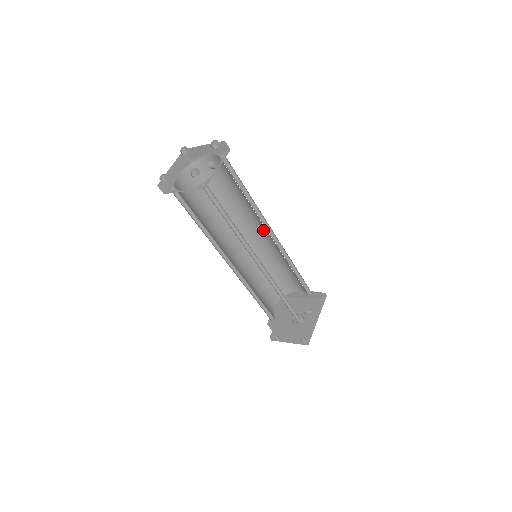
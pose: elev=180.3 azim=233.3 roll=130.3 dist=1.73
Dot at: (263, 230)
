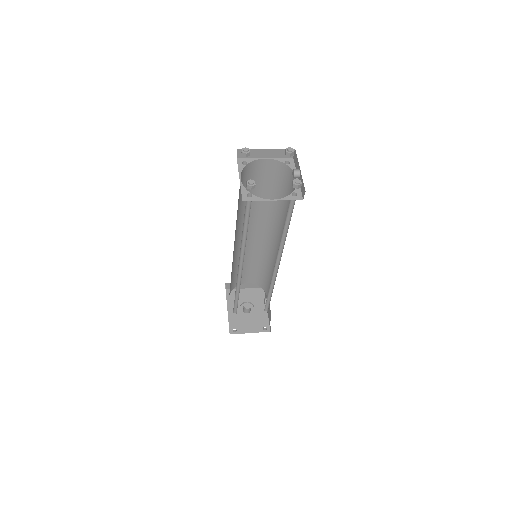
Dot at: (260, 230)
